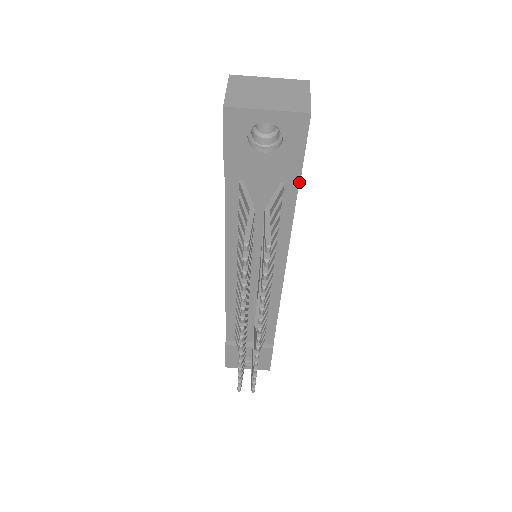
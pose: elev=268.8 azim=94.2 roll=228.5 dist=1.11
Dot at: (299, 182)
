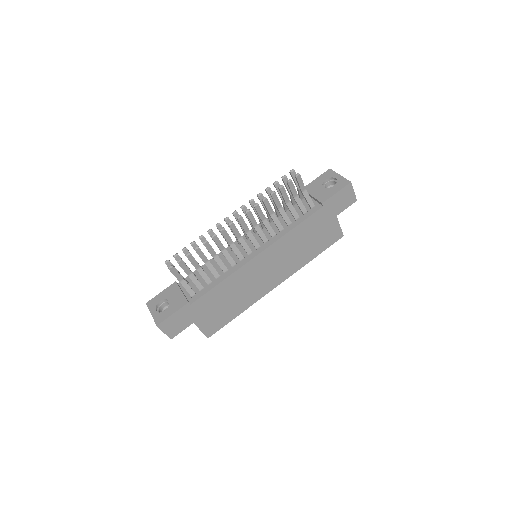
Dot at: (322, 203)
